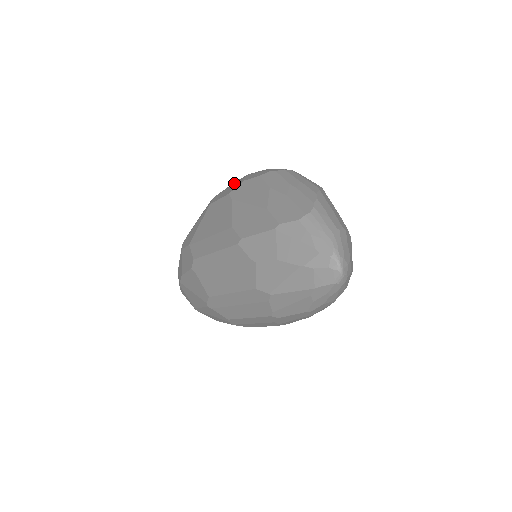
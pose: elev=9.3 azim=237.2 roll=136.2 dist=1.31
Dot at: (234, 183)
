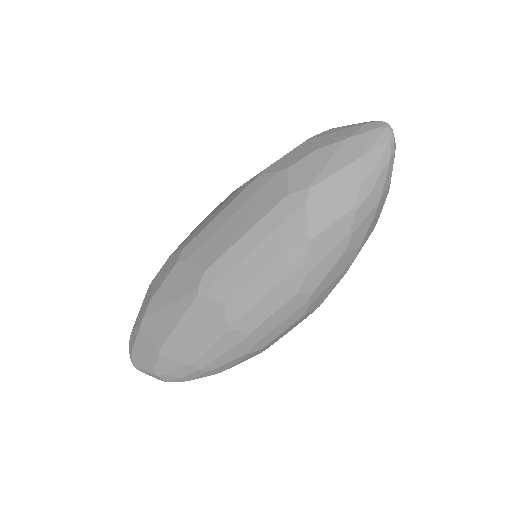
Dot at: occluded
